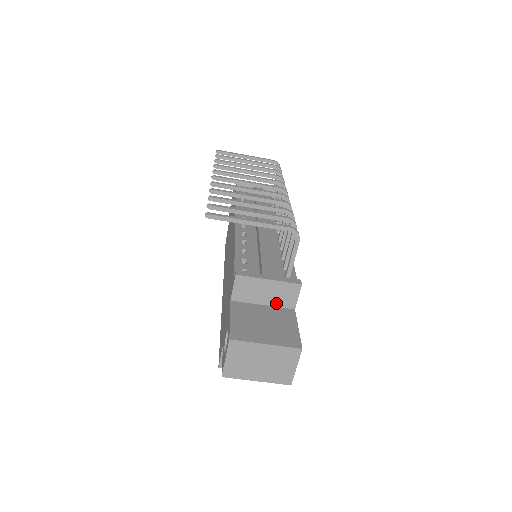
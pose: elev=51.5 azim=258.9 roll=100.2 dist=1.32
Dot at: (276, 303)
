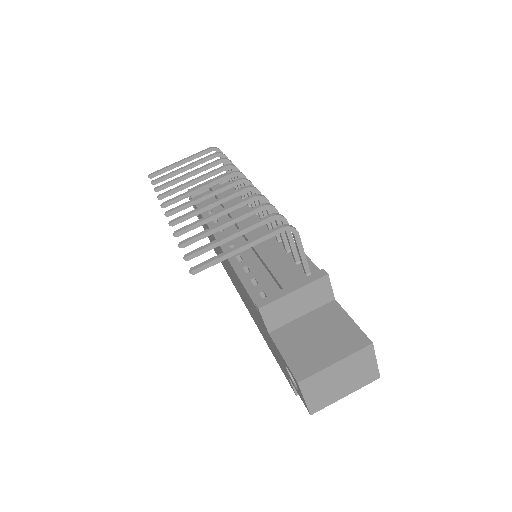
Dot at: (313, 306)
